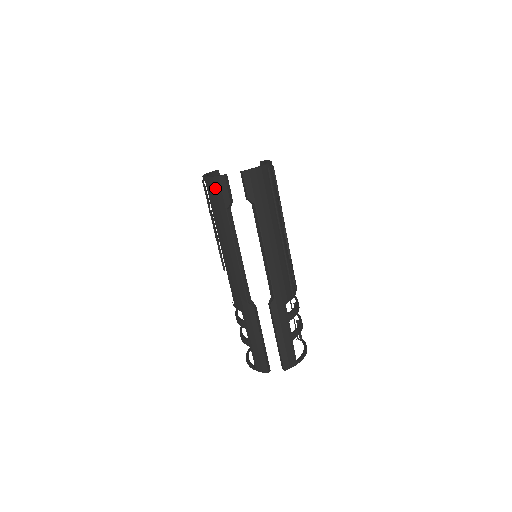
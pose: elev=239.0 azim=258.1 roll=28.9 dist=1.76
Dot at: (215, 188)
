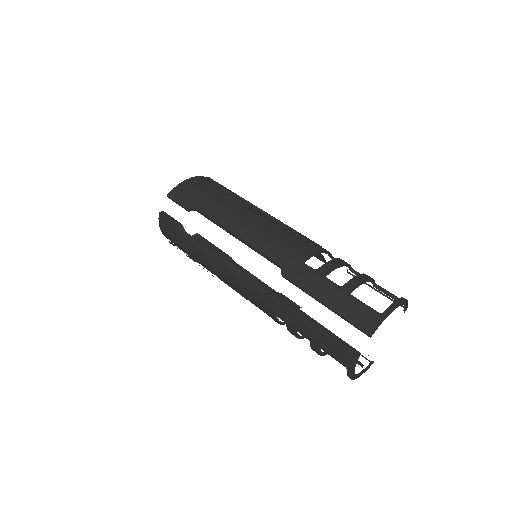
Dot at: (166, 231)
